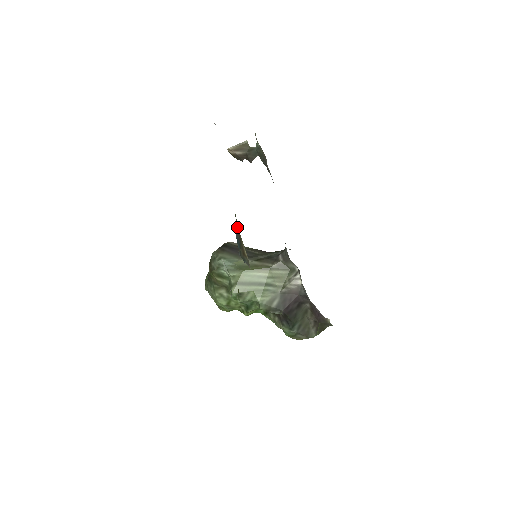
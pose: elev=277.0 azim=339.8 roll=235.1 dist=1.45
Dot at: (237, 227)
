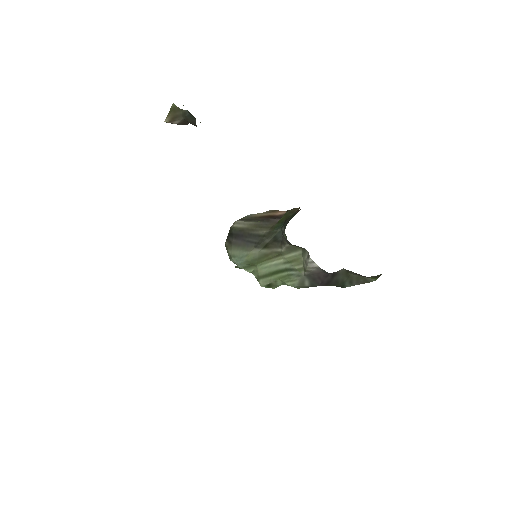
Dot at: occluded
